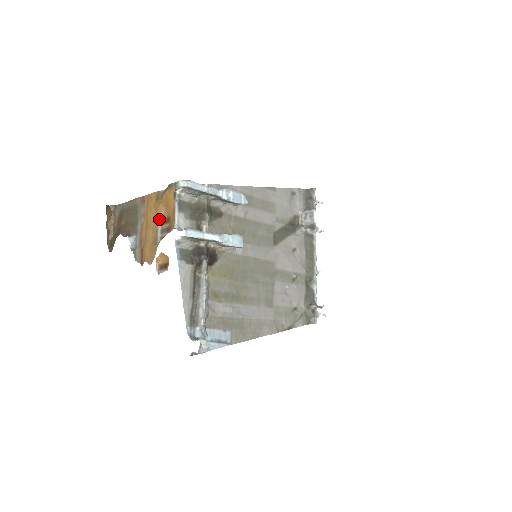
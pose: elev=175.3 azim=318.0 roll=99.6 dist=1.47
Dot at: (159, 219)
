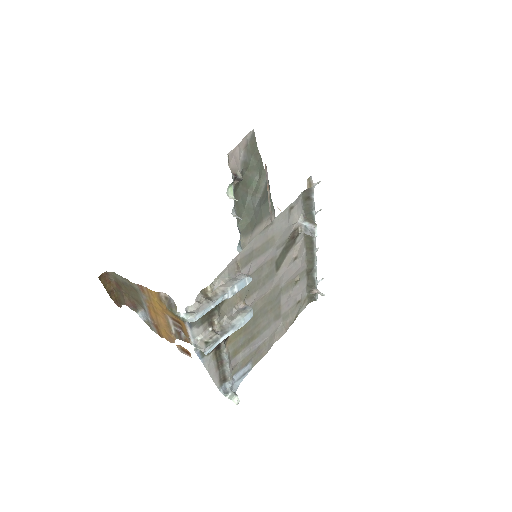
Dot at: (168, 315)
